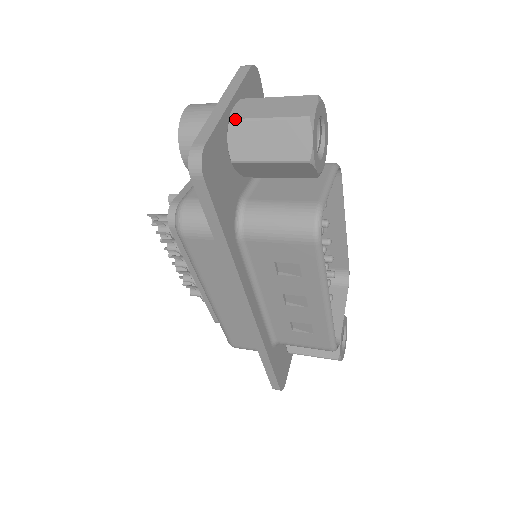
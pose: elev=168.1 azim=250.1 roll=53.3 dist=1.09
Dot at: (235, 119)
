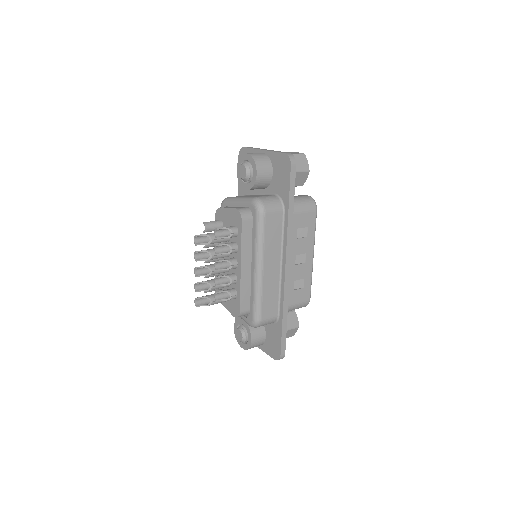
Dot at: occluded
